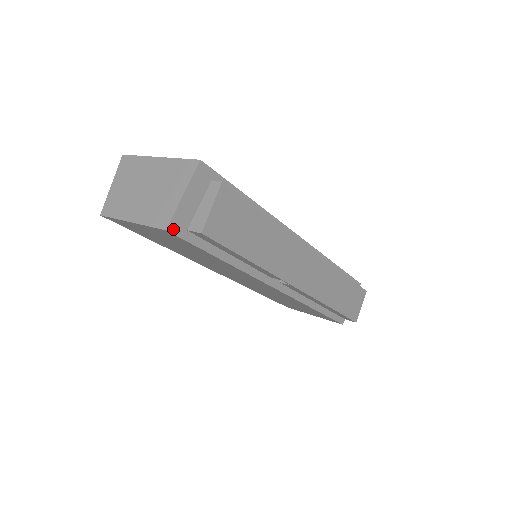
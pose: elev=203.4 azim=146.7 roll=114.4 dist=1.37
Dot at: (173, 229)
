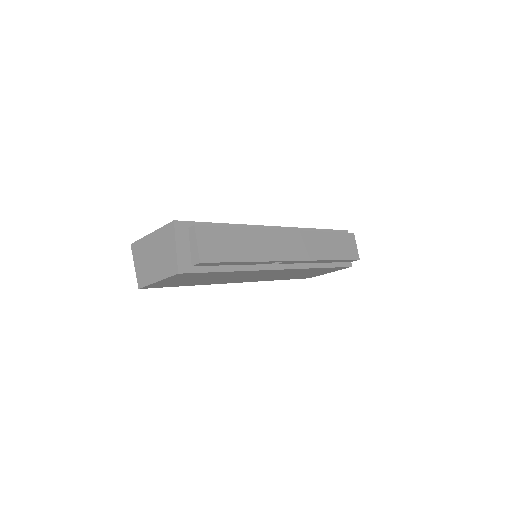
Dot at: (182, 270)
